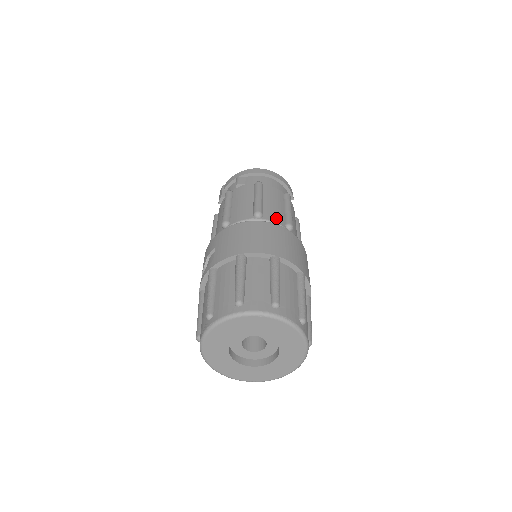
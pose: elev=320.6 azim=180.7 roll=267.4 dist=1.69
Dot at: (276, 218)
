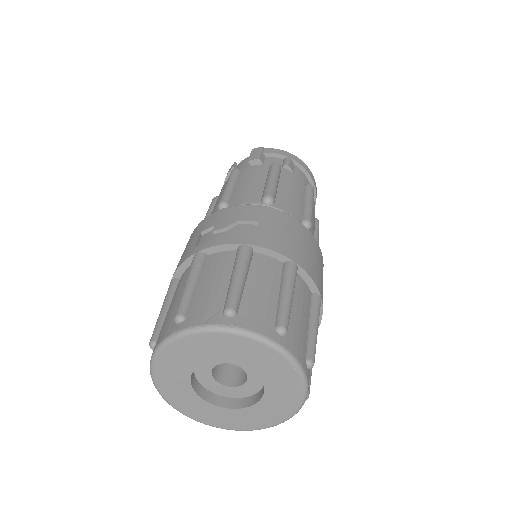
Dot at: occluded
